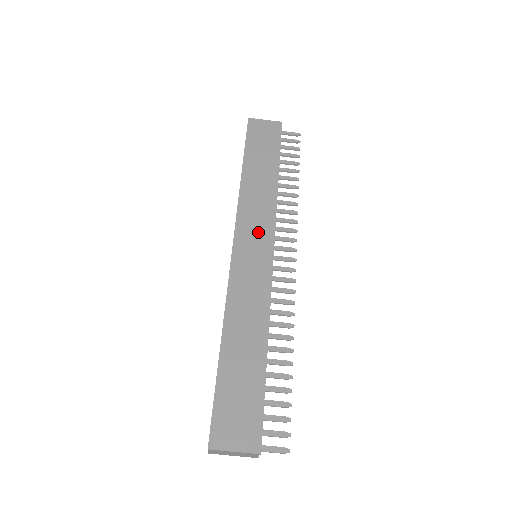
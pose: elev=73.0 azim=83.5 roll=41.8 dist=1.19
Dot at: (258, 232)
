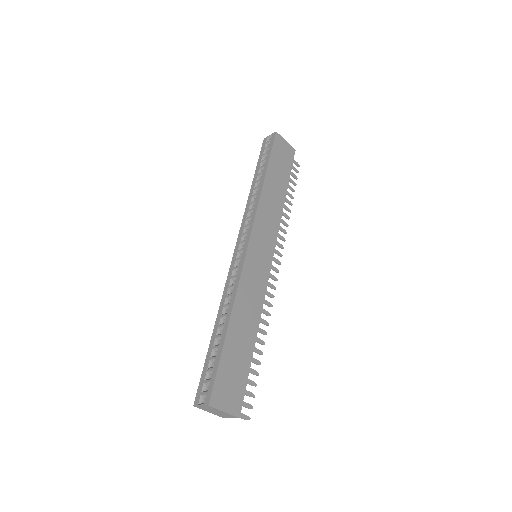
Dot at: (266, 239)
